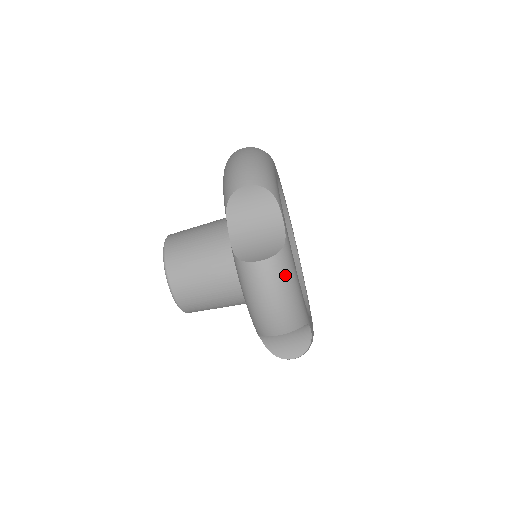
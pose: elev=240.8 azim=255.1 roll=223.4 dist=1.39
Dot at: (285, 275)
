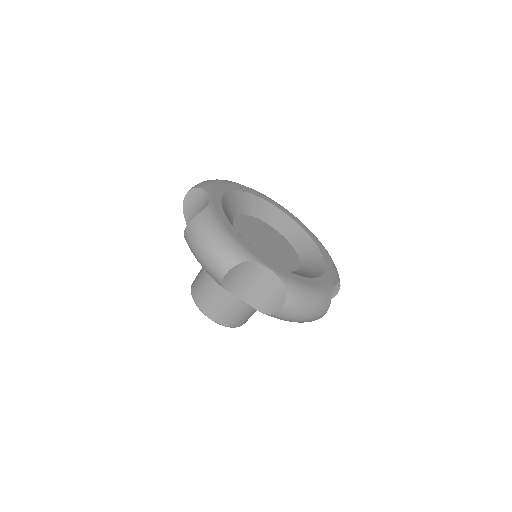
Dot at: (301, 299)
